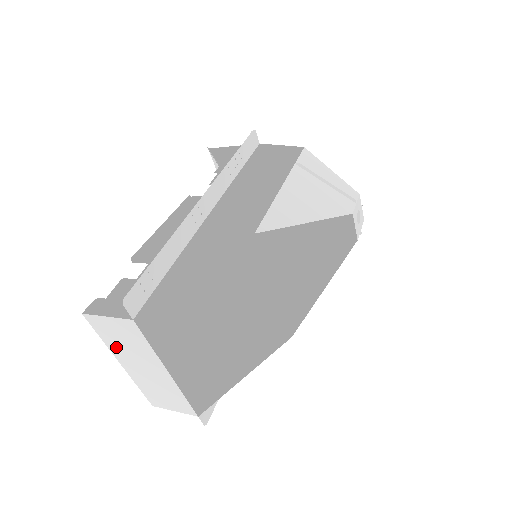
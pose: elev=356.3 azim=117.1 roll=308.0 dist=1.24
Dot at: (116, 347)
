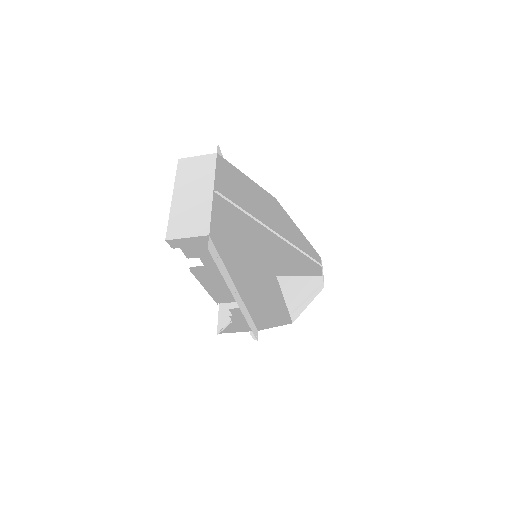
Dot at: (183, 180)
